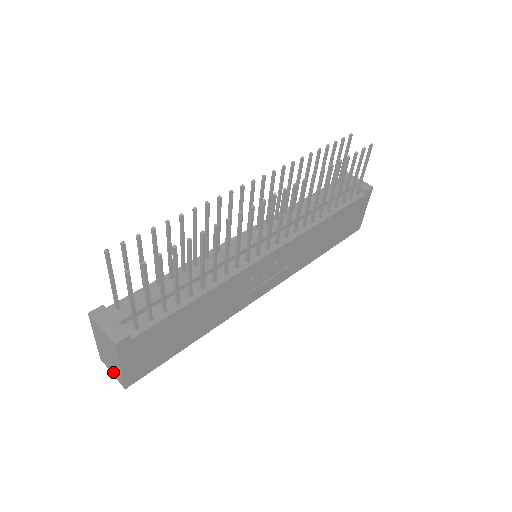
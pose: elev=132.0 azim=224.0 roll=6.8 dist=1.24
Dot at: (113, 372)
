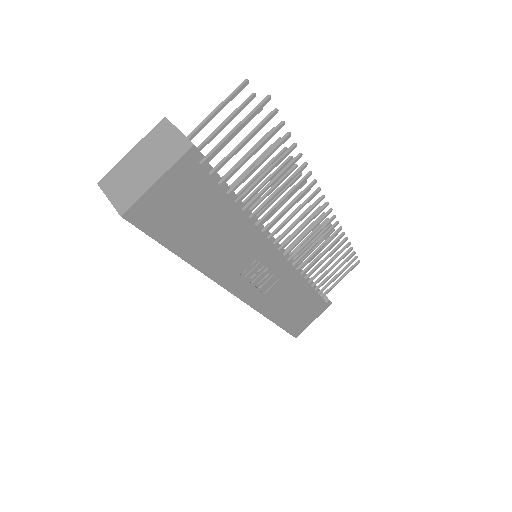
Dot at: (117, 195)
